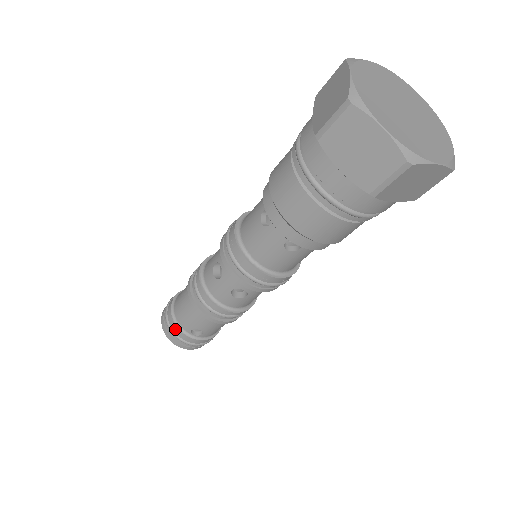
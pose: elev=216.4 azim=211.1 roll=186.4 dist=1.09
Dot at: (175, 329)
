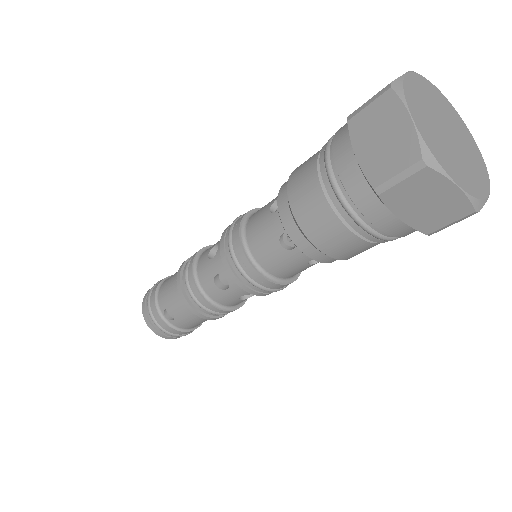
Dot at: (152, 302)
